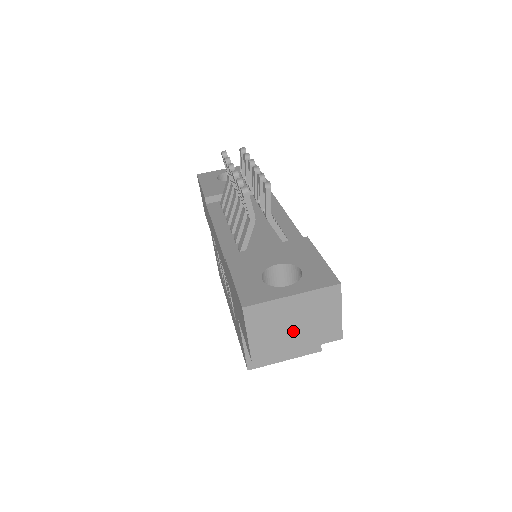
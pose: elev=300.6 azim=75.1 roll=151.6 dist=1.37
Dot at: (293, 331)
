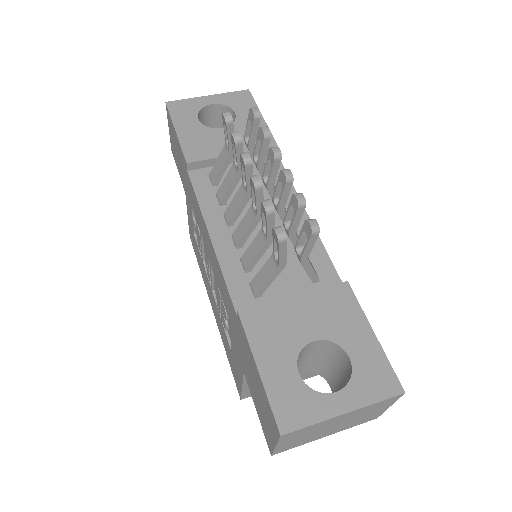
Dot at: (329, 429)
